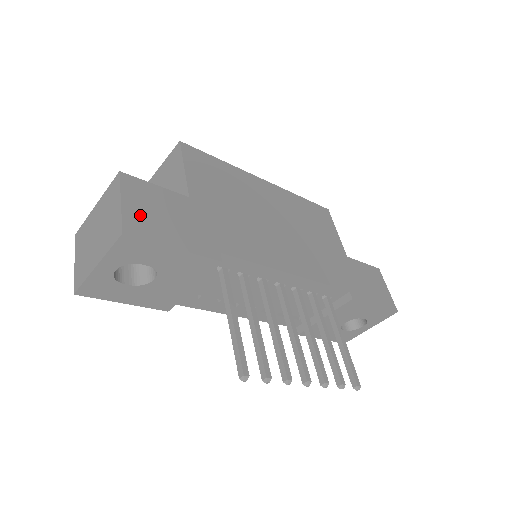
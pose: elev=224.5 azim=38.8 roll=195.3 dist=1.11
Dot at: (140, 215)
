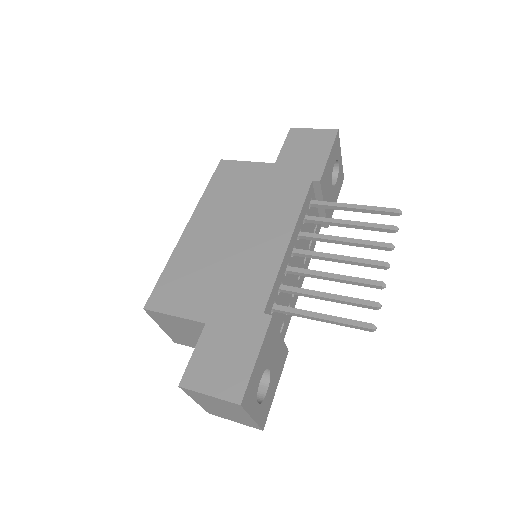
Dot at: (223, 382)
